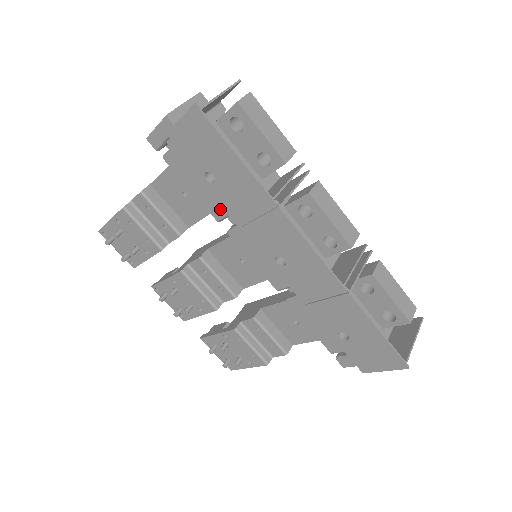
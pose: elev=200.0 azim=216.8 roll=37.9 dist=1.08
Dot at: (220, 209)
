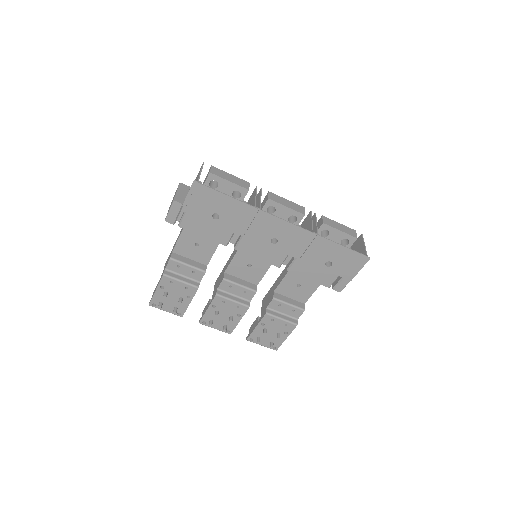
Dot at: (225, 237)
